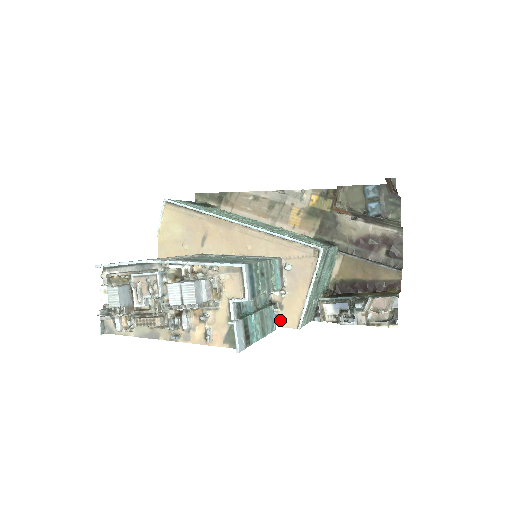
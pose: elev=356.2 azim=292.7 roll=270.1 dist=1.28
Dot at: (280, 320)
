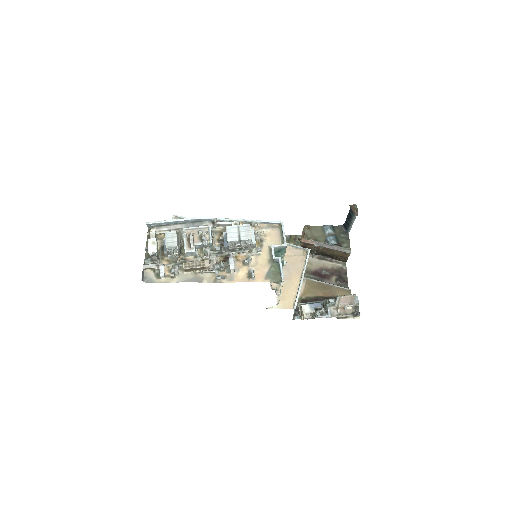
Dot at: occluded
